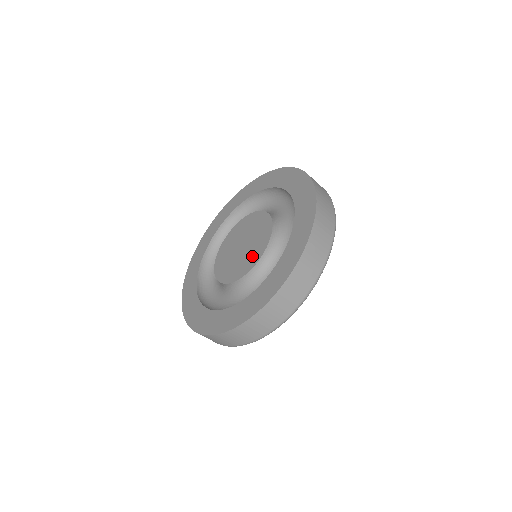
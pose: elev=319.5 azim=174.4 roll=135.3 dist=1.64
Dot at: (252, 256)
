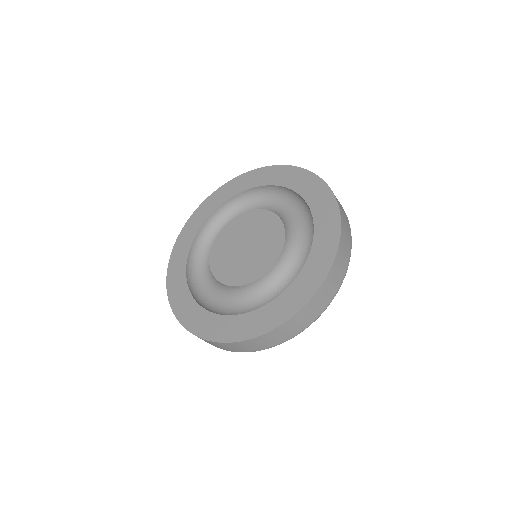
Dot at: (266, 255)
